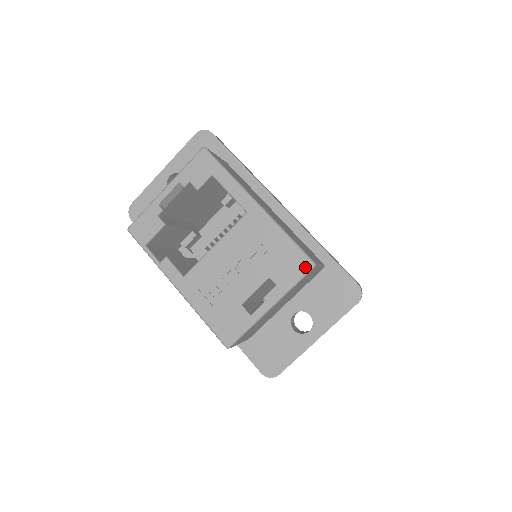
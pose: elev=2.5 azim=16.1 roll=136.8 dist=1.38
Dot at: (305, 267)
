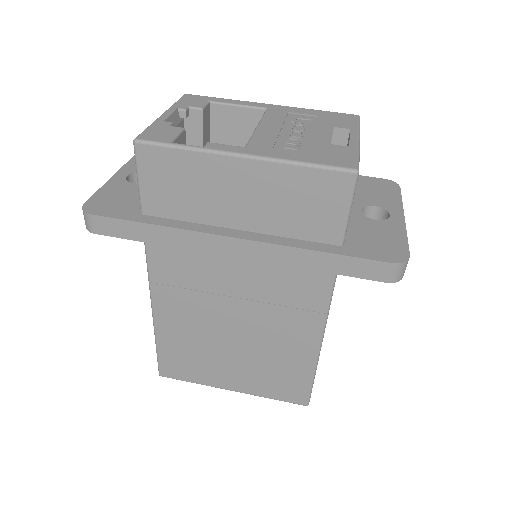
Dot at: (354, 117)
